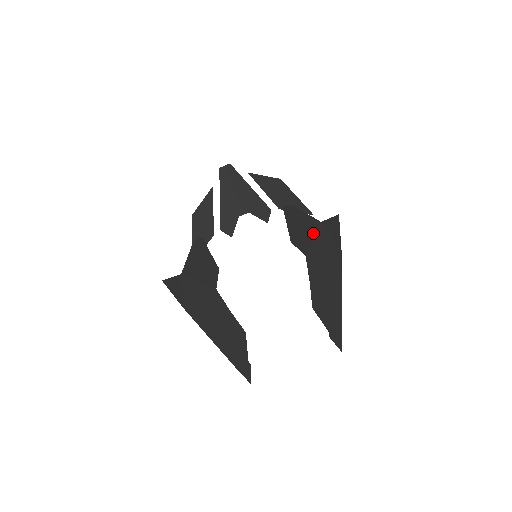
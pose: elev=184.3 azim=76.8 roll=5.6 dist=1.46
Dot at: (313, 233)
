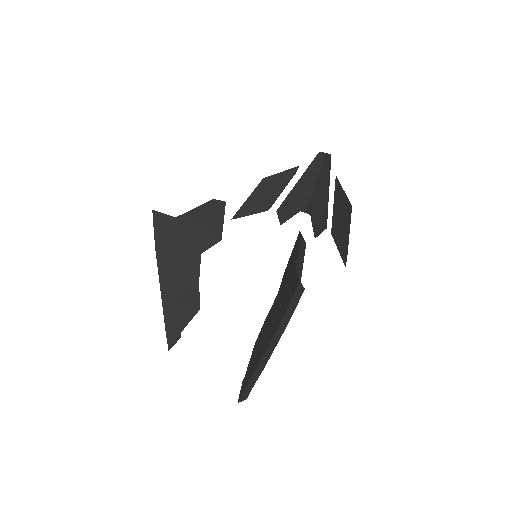
Dot at: (289, 278)
